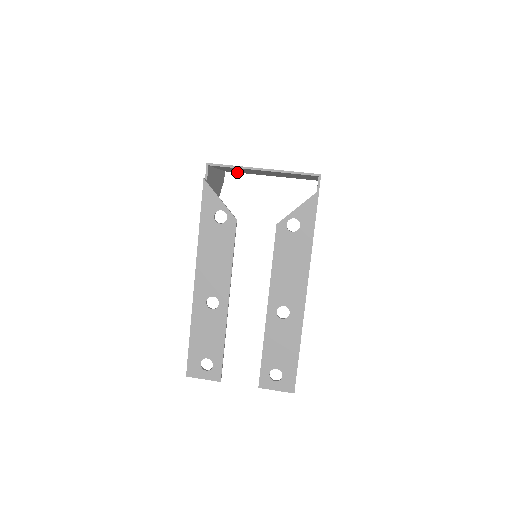
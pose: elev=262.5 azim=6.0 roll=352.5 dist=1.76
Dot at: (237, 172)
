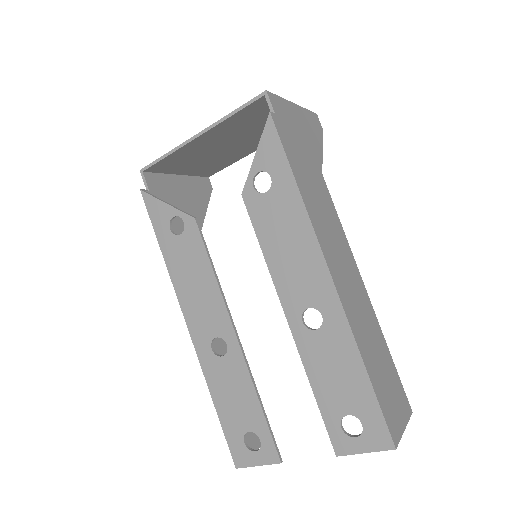
Dot at: (220, 169)
